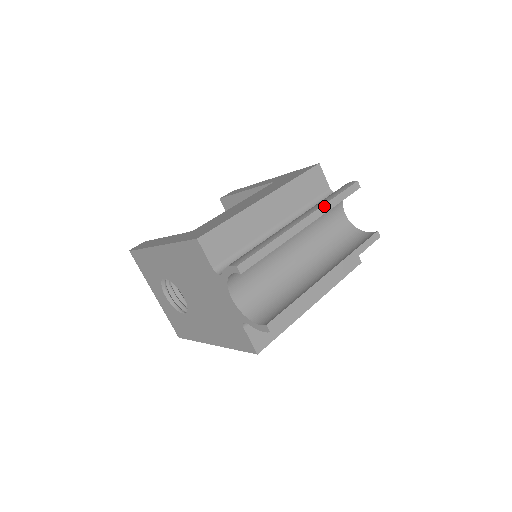
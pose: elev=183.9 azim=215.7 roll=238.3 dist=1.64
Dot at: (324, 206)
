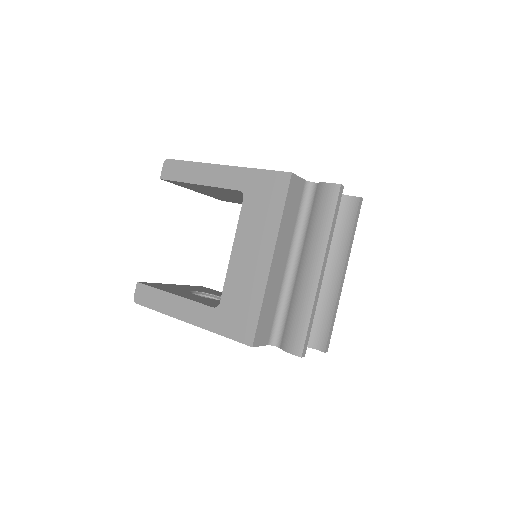
Dot at: (328, 242)
